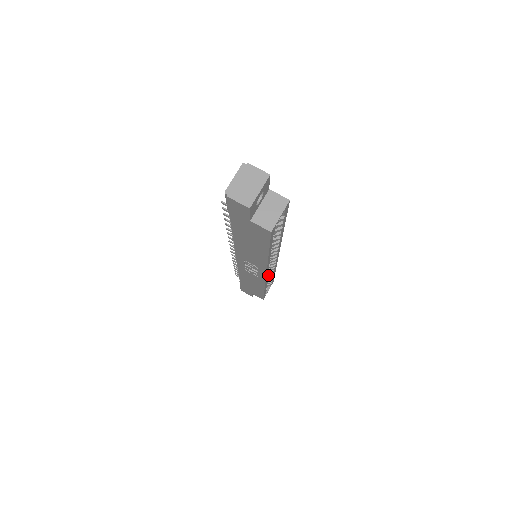
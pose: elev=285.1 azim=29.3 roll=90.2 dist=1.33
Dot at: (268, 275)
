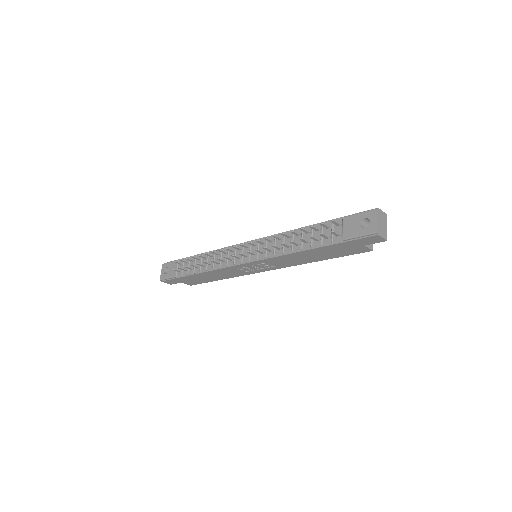
Dot at: occluded
